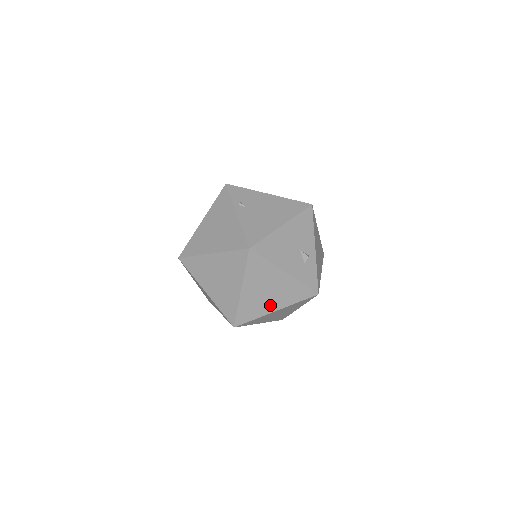
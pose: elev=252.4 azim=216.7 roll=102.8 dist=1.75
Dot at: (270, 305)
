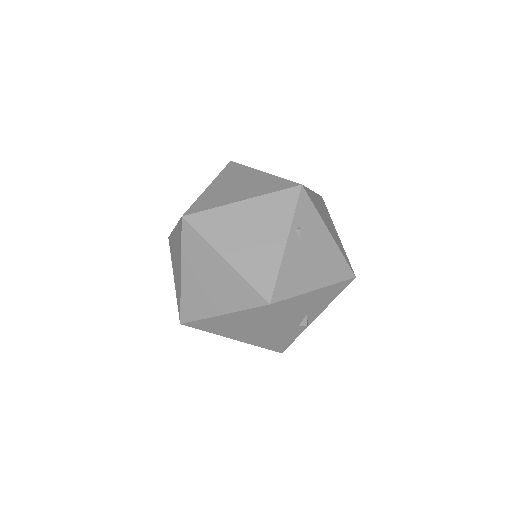
Dot at: (233, 334)
